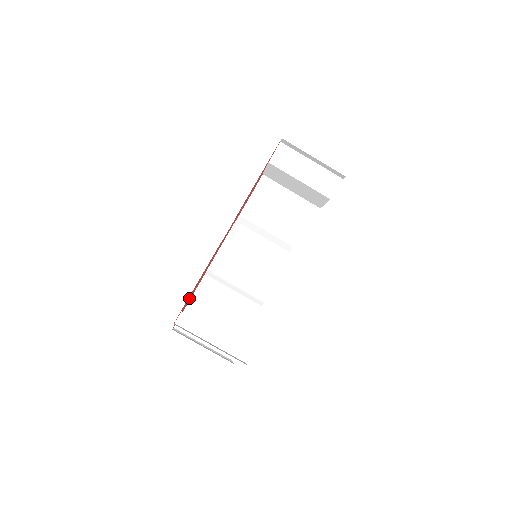
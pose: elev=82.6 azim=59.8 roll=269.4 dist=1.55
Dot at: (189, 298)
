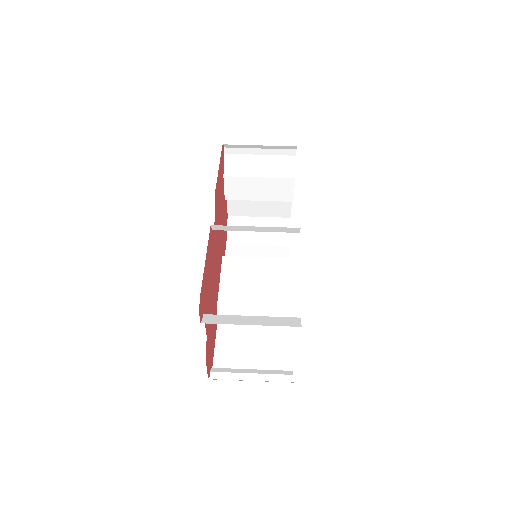
Dot at: occluded
